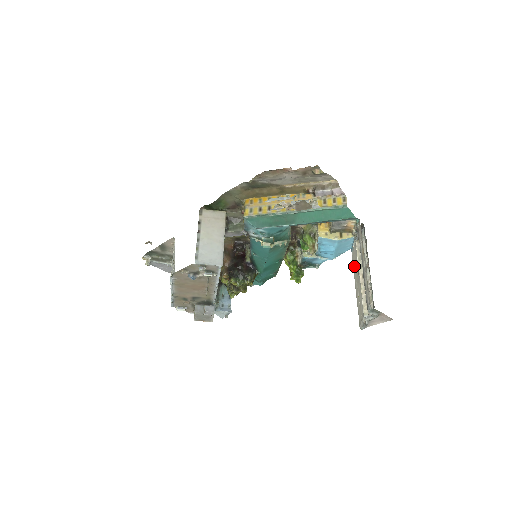
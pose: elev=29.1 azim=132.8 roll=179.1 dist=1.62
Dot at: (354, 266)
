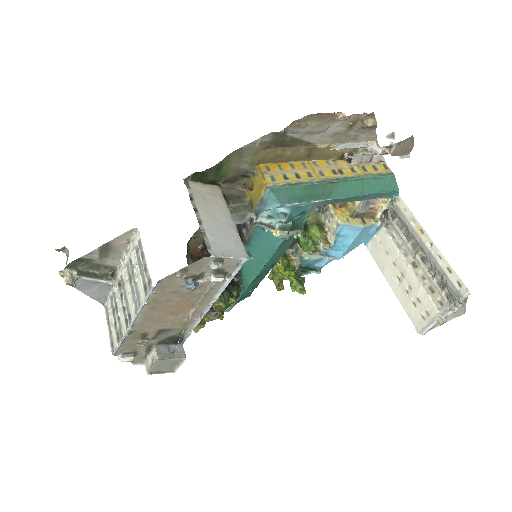
Dot at: (382, 260)
